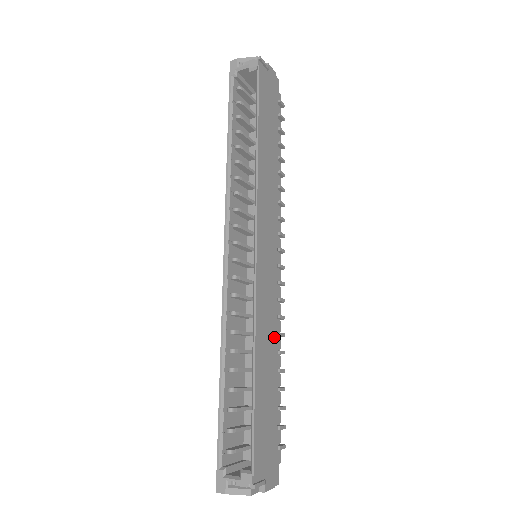
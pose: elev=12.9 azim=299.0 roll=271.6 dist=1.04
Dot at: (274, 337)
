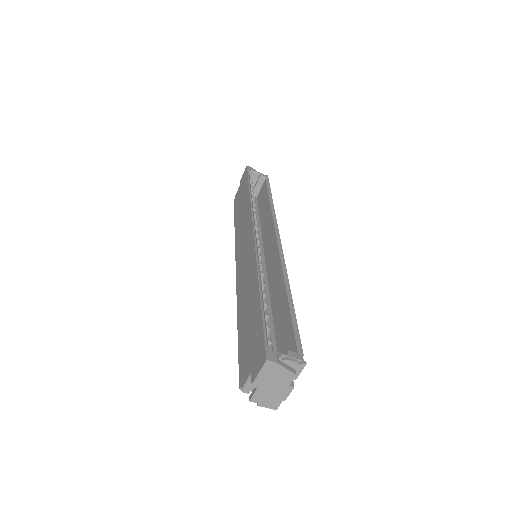
Dot at: occluded
